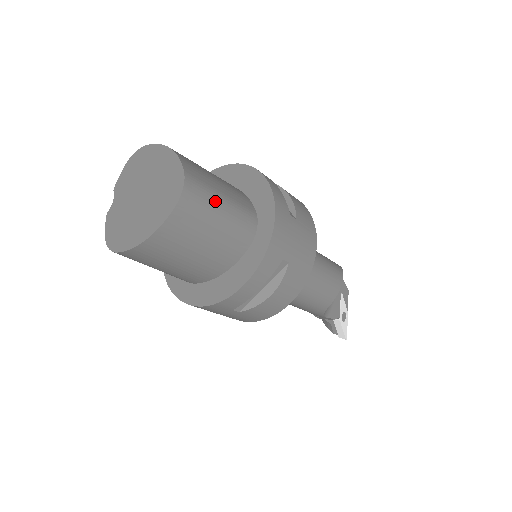
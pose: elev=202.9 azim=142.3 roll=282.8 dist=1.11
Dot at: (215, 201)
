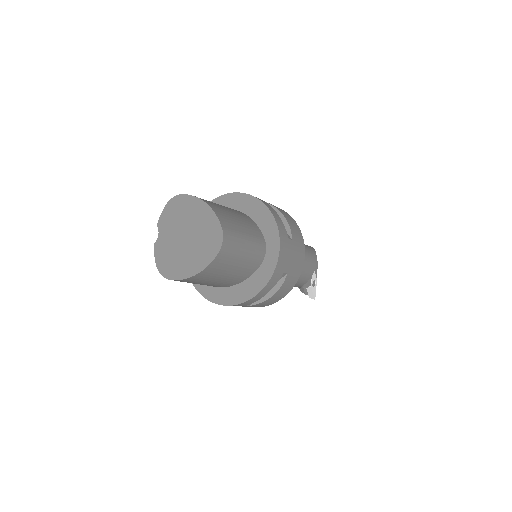
Dot at: (241, 242)
